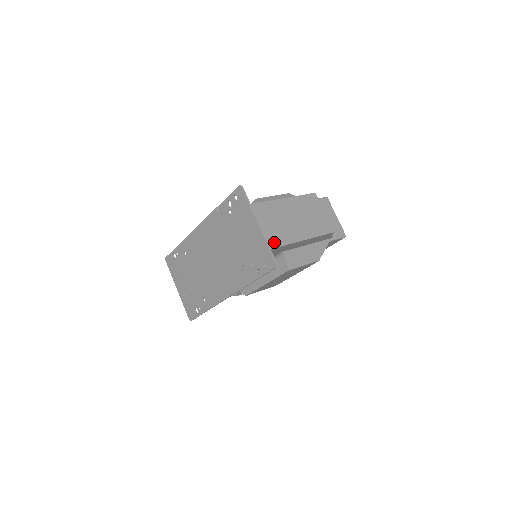
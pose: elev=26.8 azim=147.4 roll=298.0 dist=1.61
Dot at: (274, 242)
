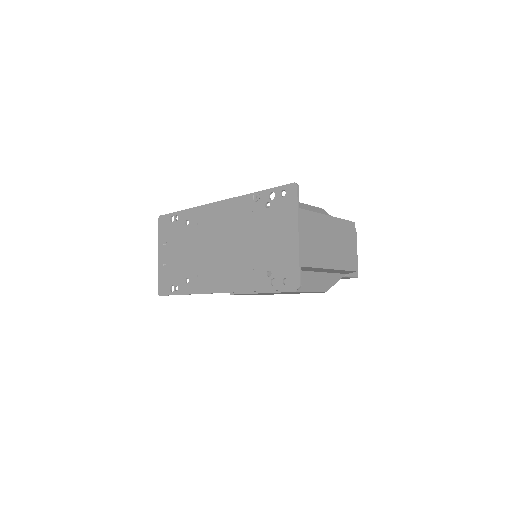
Dot at: (304, 260)
